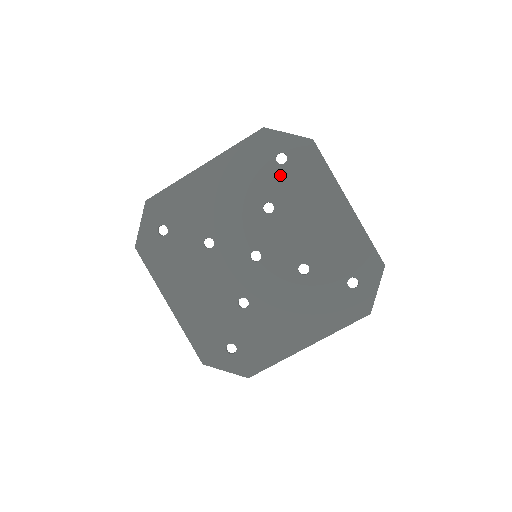
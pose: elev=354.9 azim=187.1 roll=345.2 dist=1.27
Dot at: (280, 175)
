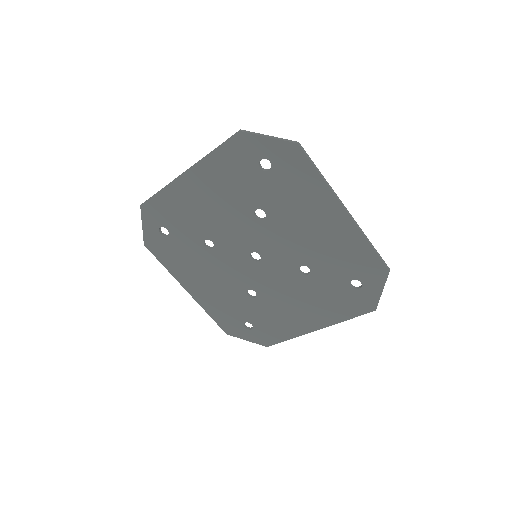
Dot at: (266, 182)
